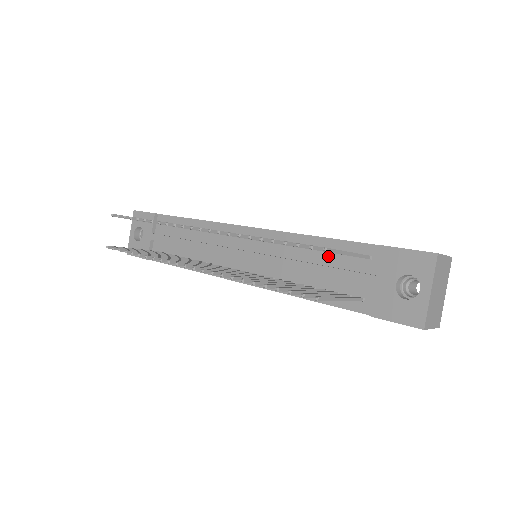
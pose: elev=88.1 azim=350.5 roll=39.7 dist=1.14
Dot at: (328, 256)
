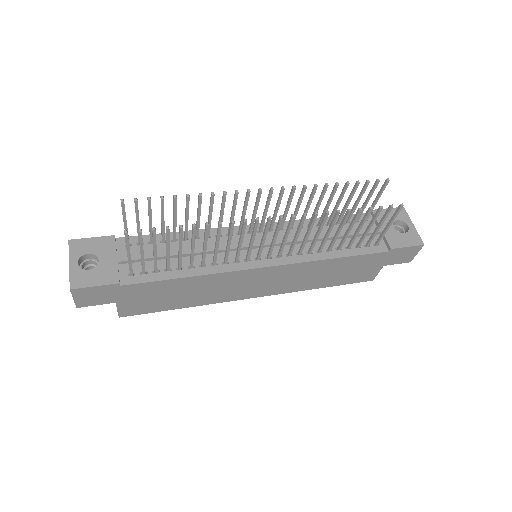
Dot at: (338, 226)
